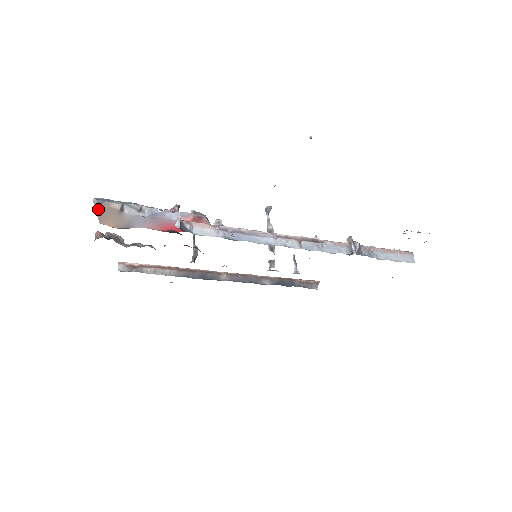
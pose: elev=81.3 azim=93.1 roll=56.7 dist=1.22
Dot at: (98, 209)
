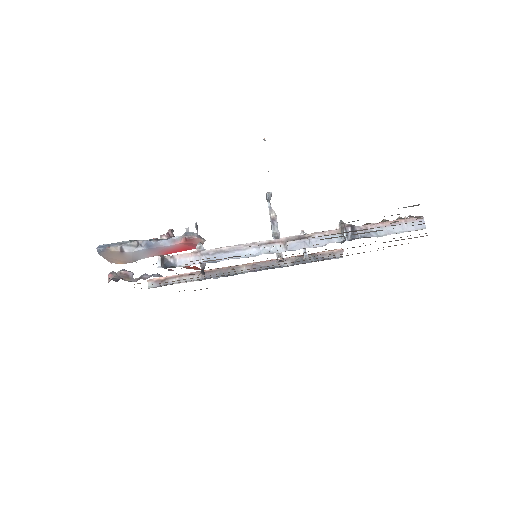
Dot at: (103, 255)
